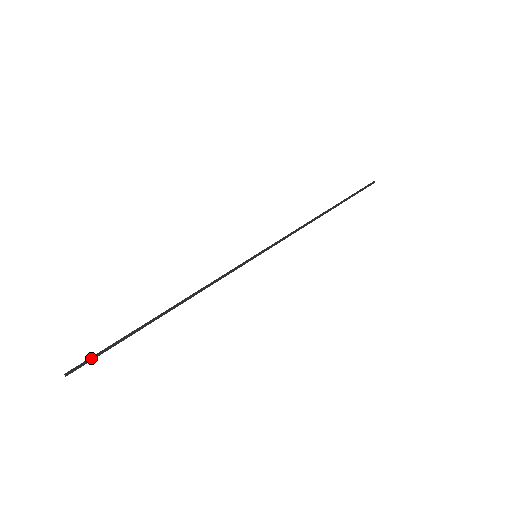
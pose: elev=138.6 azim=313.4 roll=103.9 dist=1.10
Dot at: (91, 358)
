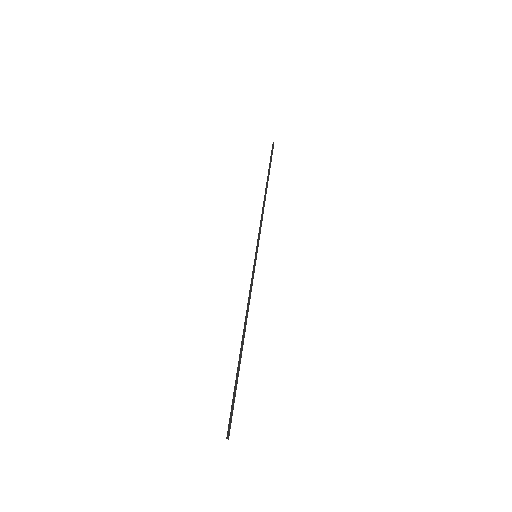
Dot at: (231, 413)
